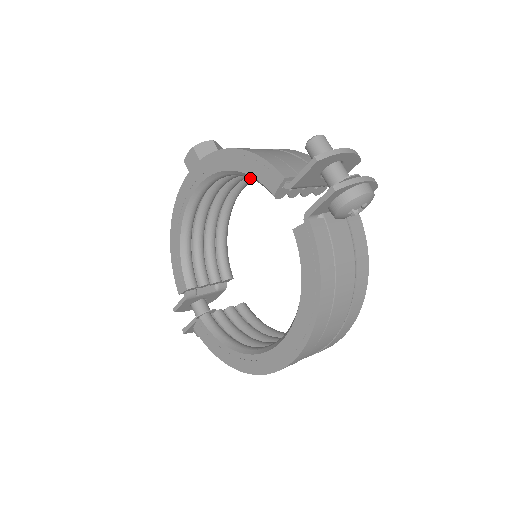
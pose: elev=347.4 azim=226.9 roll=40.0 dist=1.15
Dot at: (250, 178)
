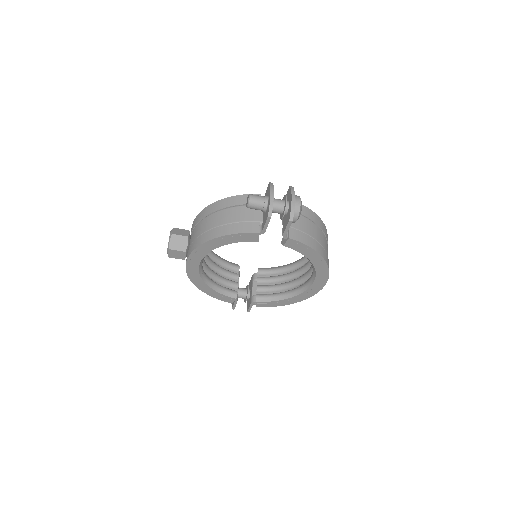
Dot at: occluded
